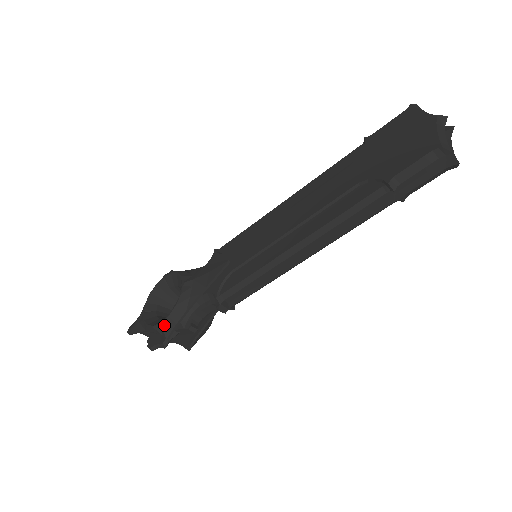
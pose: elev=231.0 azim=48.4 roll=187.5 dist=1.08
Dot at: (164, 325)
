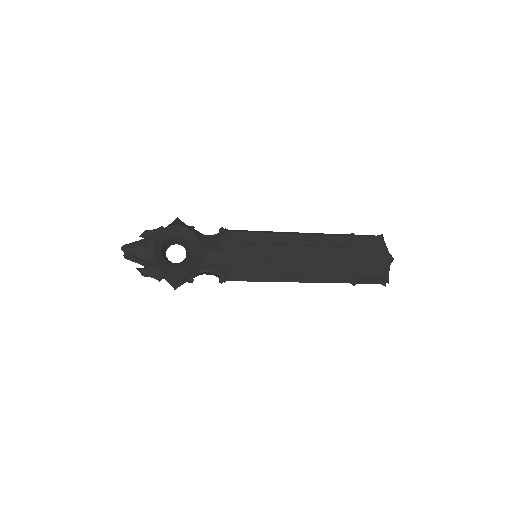
Dot at: (178, 273)
